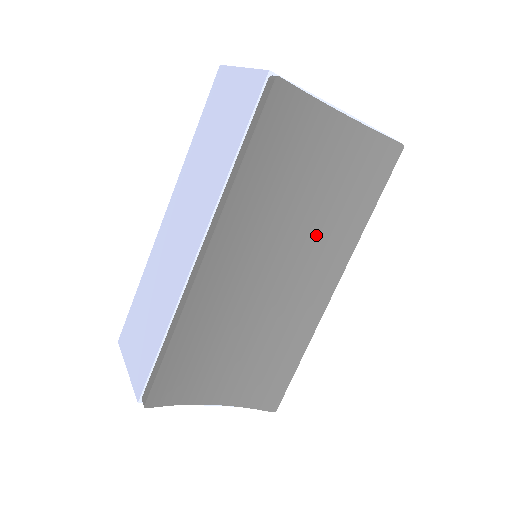
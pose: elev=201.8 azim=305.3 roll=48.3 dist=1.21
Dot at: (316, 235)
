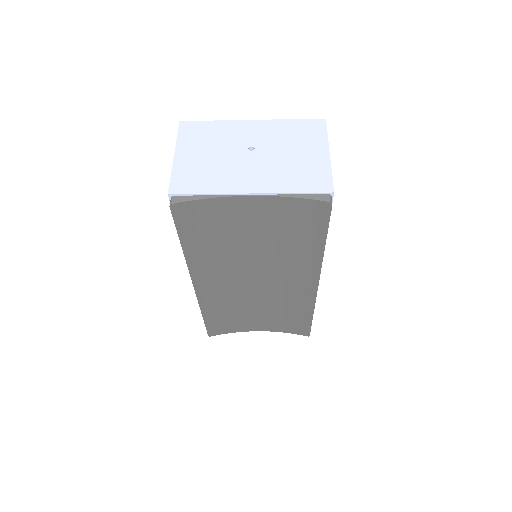
Dot at: (281, 260)
